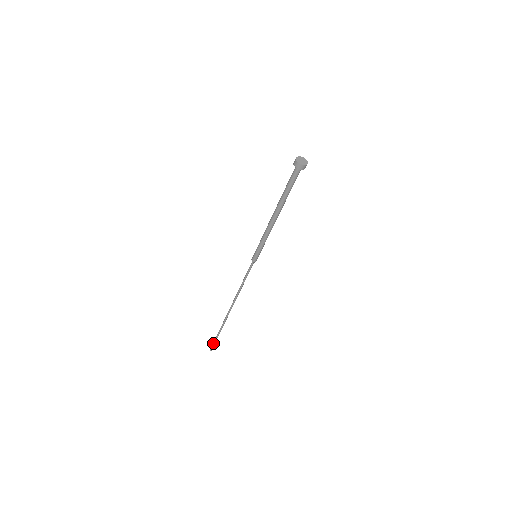
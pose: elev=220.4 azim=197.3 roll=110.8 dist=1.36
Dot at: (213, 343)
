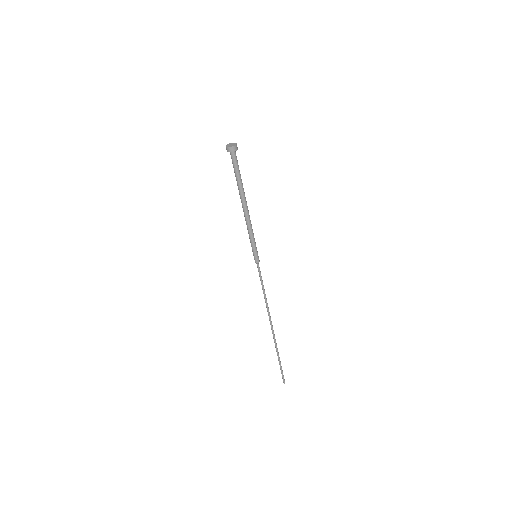
Dot at: (281, 373)
